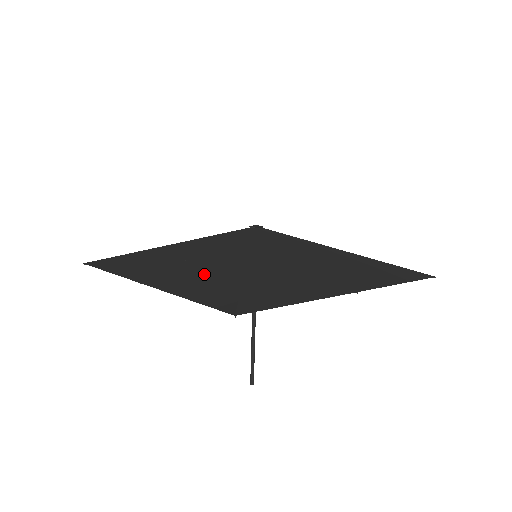
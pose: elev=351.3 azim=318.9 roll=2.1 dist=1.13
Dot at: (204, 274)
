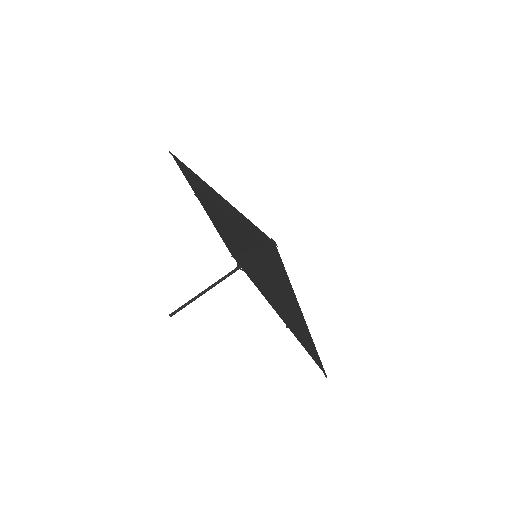
Dot at: (231, 227)
